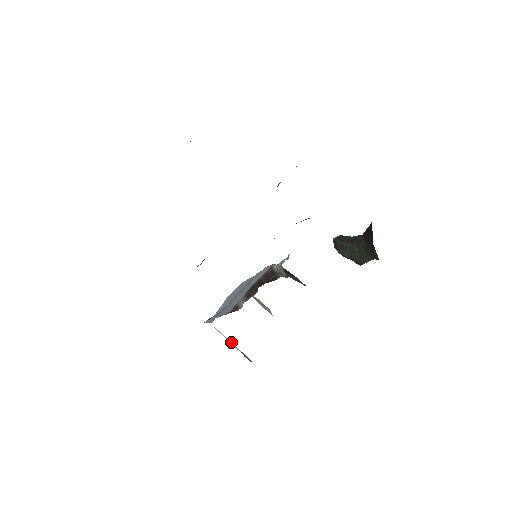
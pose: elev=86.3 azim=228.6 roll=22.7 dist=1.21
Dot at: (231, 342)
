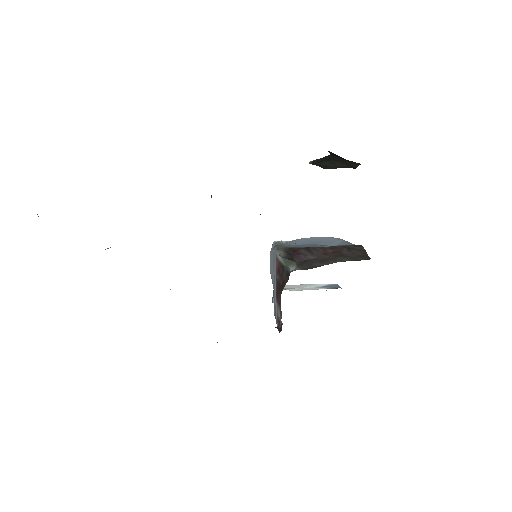
Dot at: occluded
